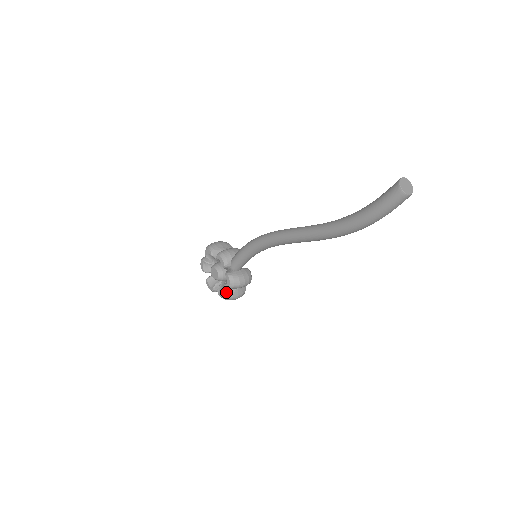
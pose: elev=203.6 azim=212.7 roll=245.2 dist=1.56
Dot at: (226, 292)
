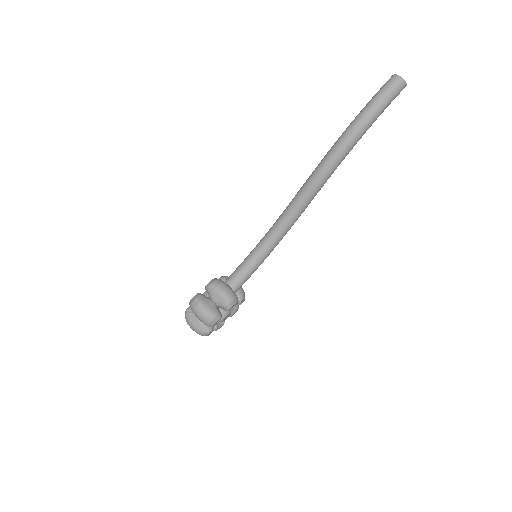
Dot at: (200, 294)
